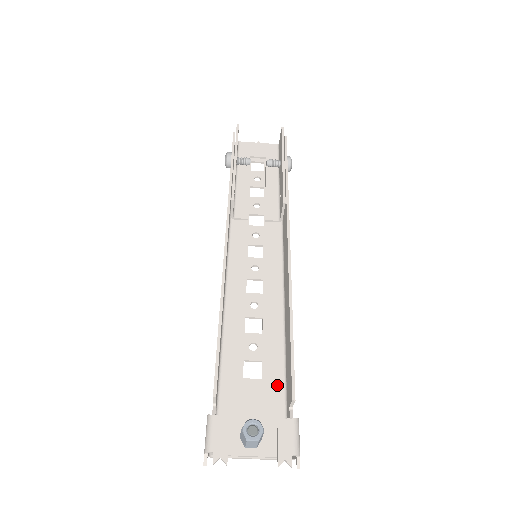
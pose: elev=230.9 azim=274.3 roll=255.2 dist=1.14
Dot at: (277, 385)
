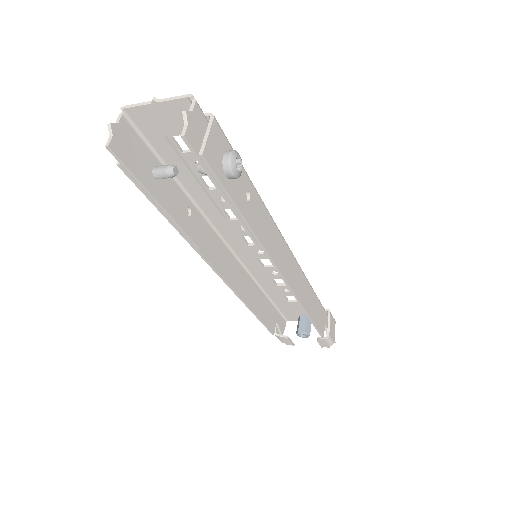
Dot at: occluded
